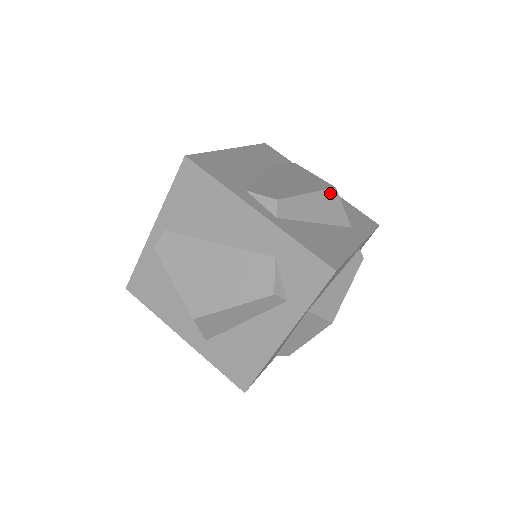
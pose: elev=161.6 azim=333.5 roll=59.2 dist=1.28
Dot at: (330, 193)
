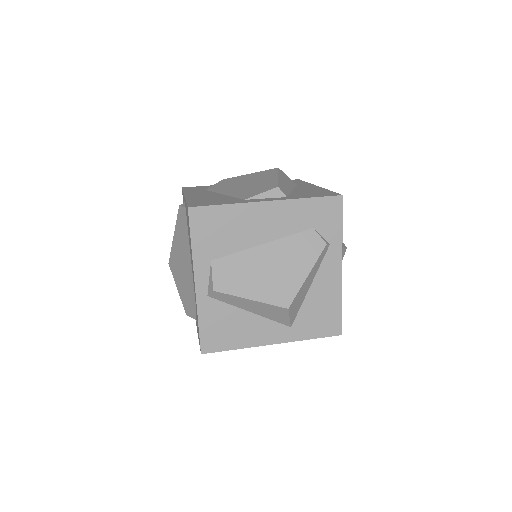
Dot at: (279, 308)
